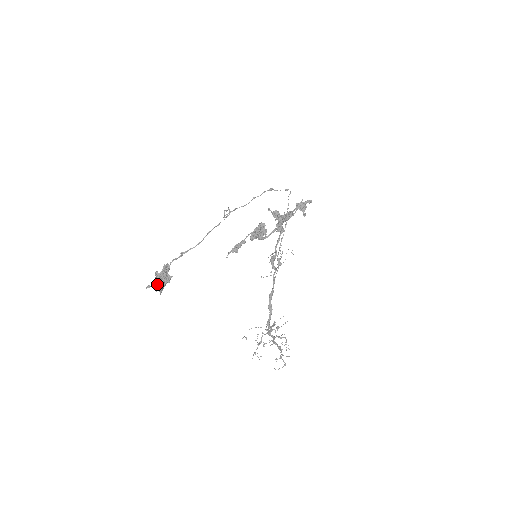
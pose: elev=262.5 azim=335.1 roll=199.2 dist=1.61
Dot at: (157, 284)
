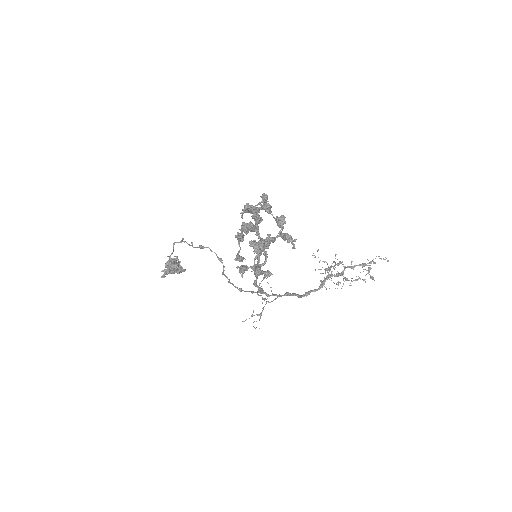
Dot at: occluded
